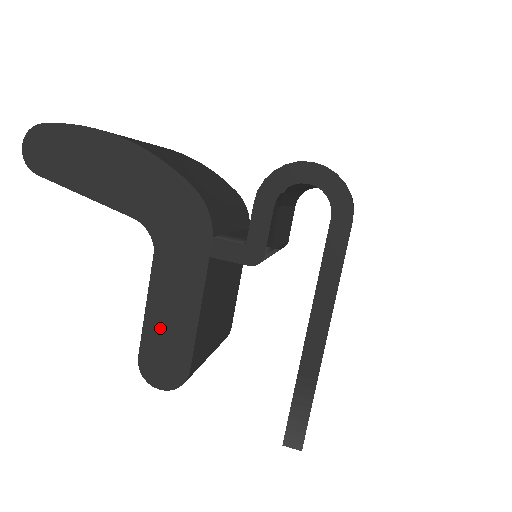
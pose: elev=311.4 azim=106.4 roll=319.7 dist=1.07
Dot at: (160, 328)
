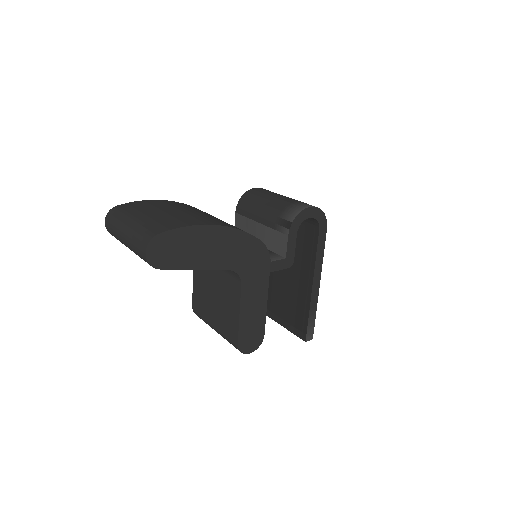
Dot at: (248, 322)
